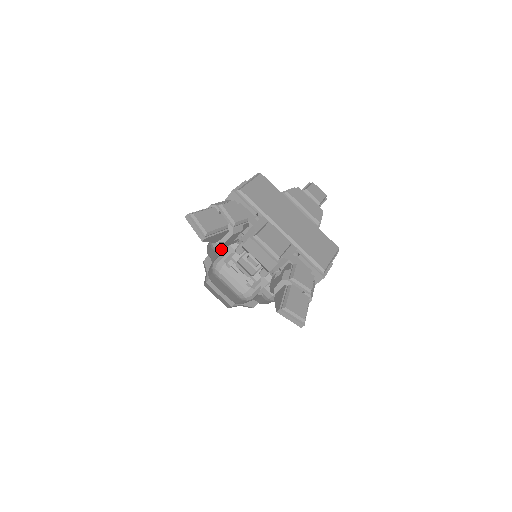
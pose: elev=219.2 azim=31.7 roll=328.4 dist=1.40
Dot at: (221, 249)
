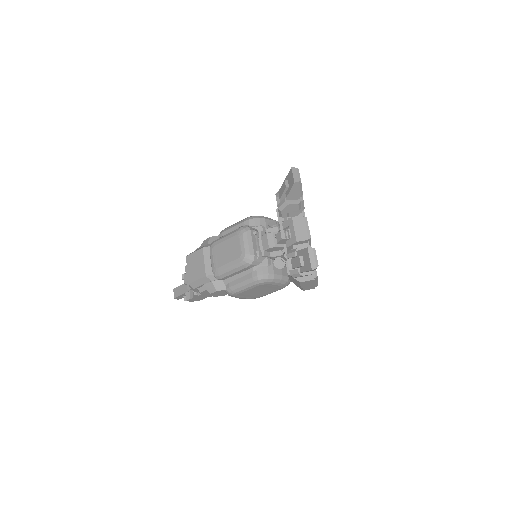
Dot at: (253, 224)
